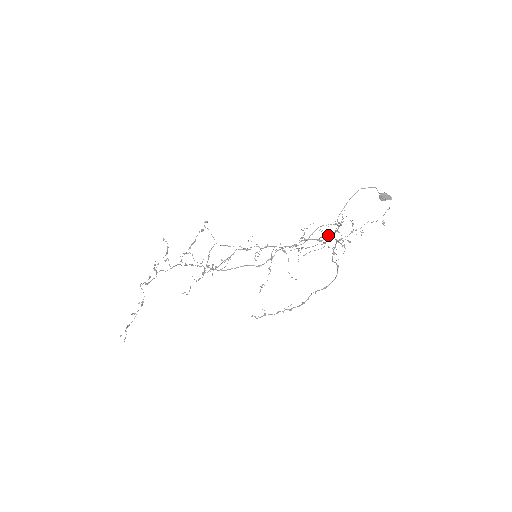
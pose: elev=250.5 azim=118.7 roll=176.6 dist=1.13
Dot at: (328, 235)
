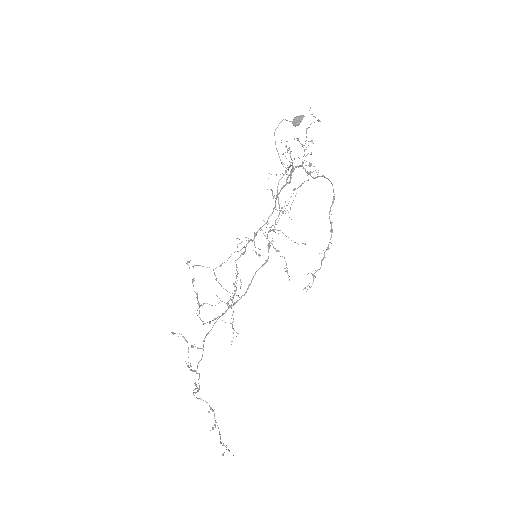
Dot at: (290, 174)
